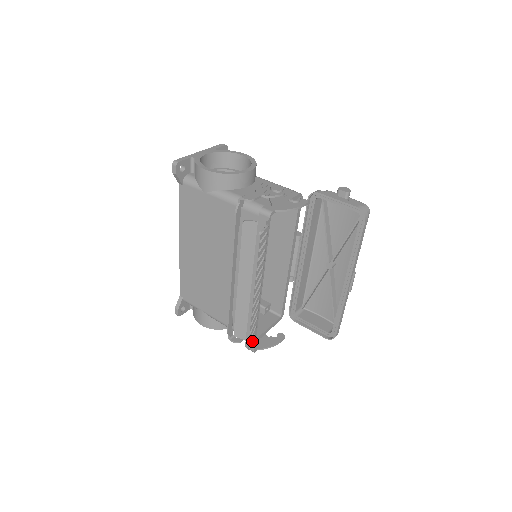
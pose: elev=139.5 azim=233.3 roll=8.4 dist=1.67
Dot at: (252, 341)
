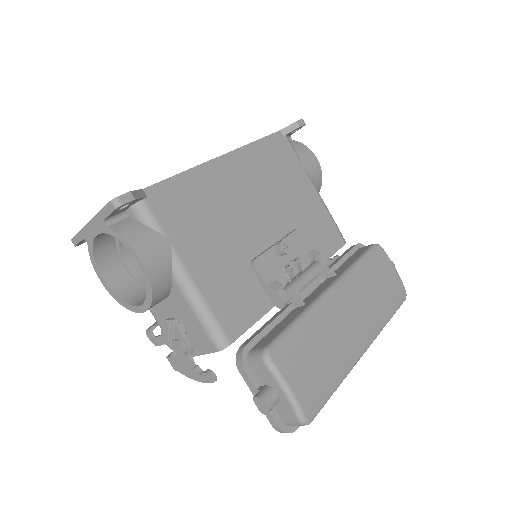
Dot at: occluded
